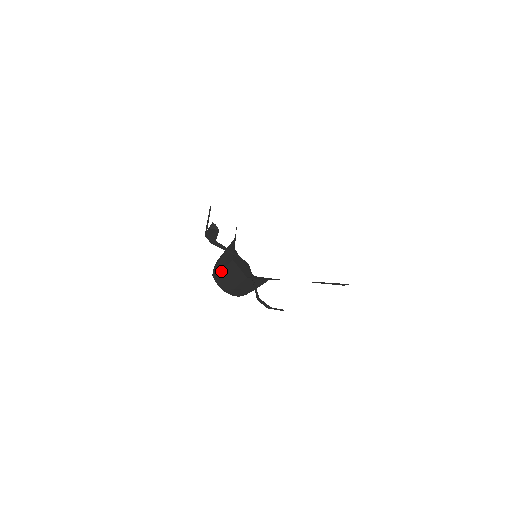
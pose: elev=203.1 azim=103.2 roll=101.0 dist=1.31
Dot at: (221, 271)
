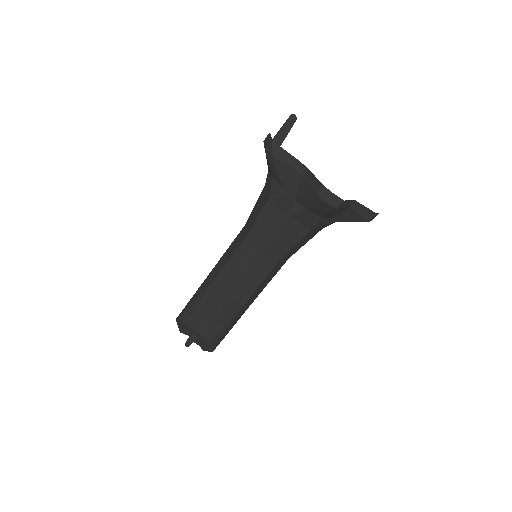
Dot at: (210, 284)
